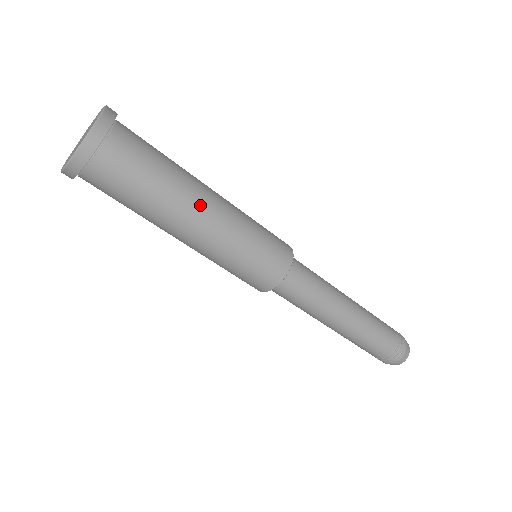
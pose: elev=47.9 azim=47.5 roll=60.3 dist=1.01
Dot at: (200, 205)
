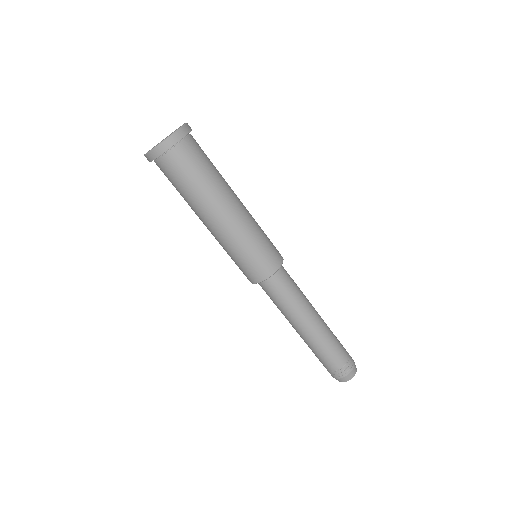
Dot at: (227, 204)
